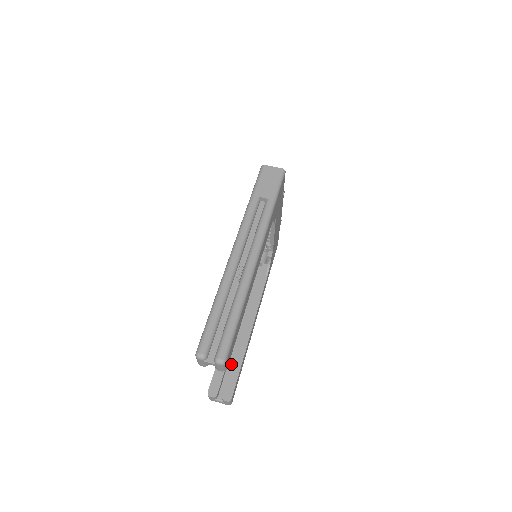
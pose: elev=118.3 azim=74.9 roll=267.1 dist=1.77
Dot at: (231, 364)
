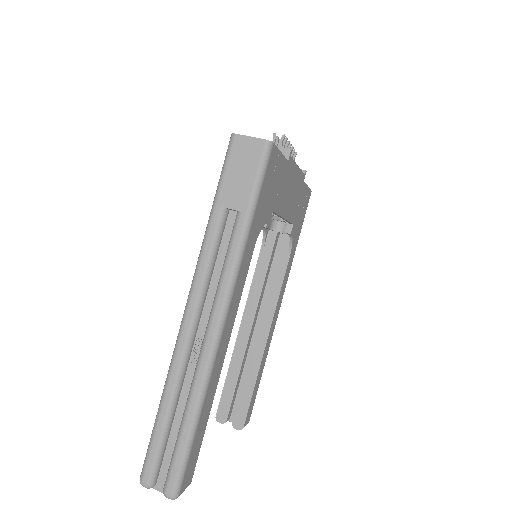
Dot at: occluded
